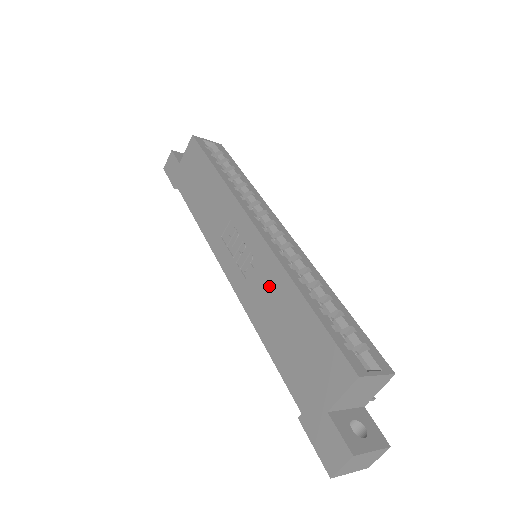
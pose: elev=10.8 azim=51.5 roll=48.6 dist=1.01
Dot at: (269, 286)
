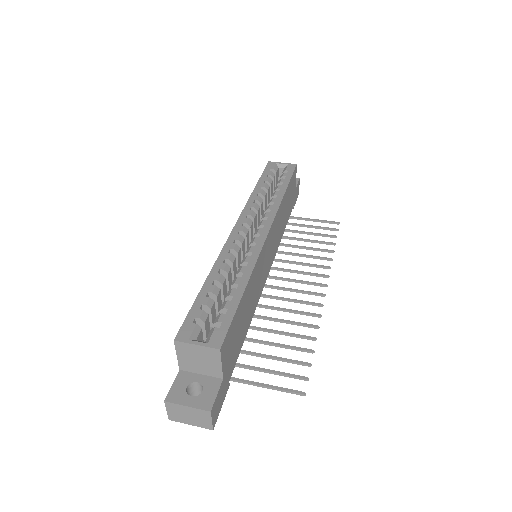
Dot at: occluded
